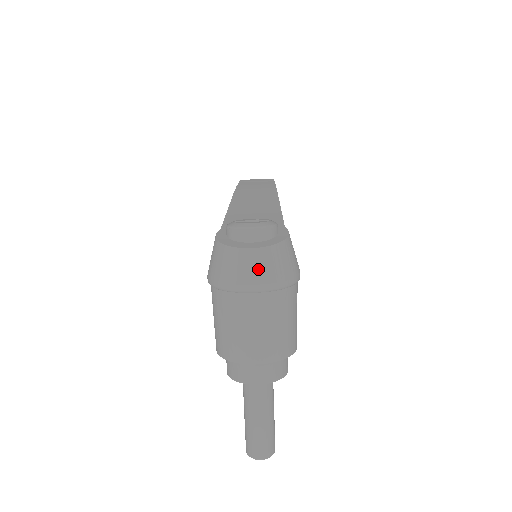
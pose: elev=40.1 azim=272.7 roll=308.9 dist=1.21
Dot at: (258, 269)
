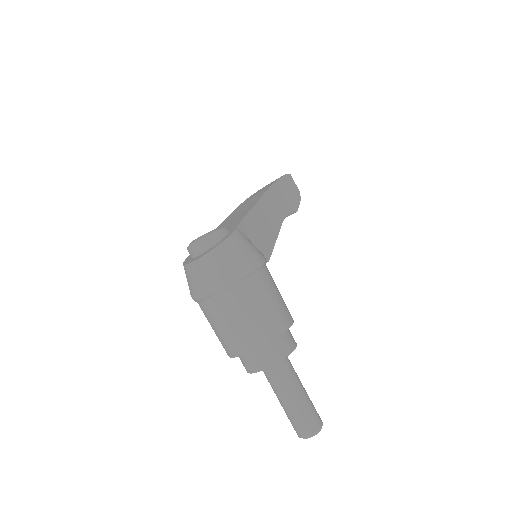
Dot at: (206, 275)
